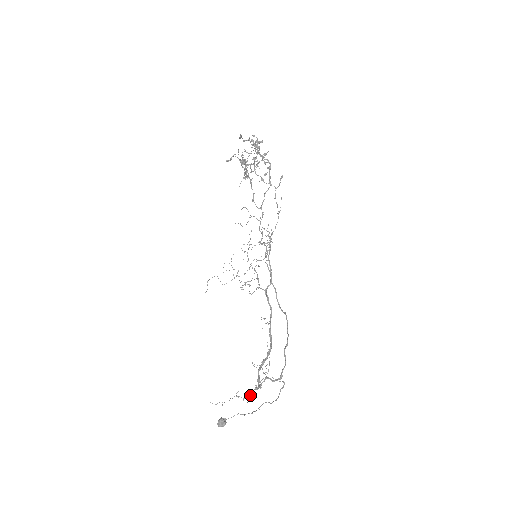
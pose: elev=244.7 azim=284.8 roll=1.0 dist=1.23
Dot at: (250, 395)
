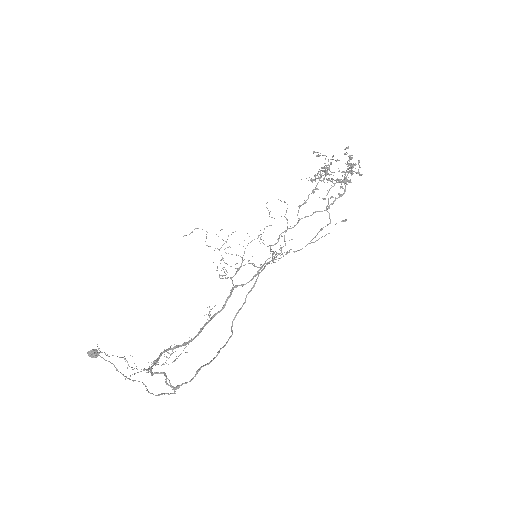
Dot at: occluded
